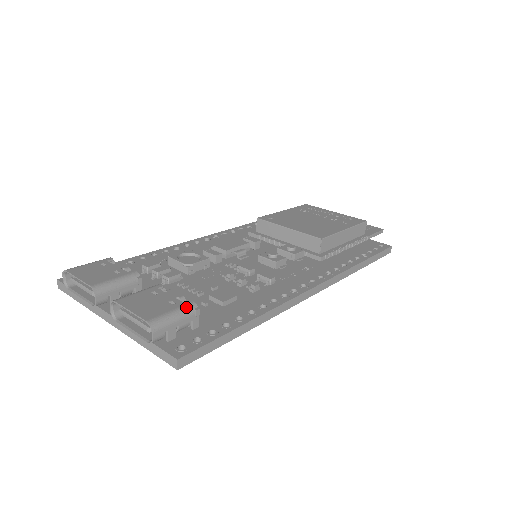
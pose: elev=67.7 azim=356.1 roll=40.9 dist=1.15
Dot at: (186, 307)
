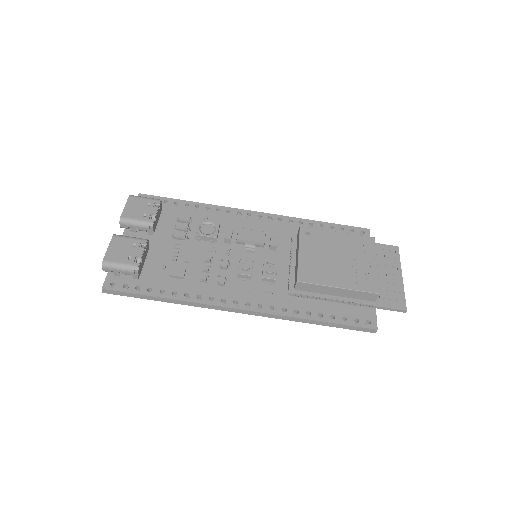
Dot at: (130, 266)
